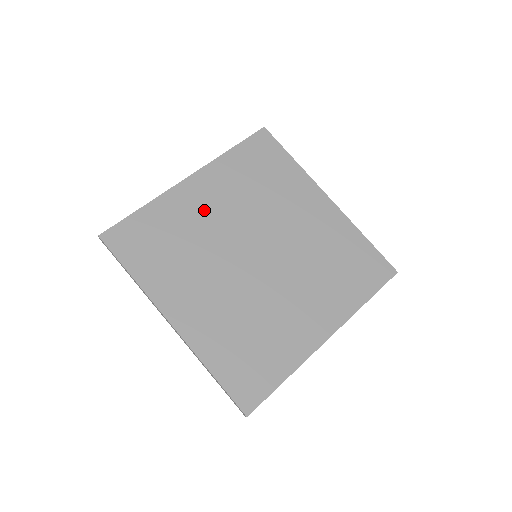
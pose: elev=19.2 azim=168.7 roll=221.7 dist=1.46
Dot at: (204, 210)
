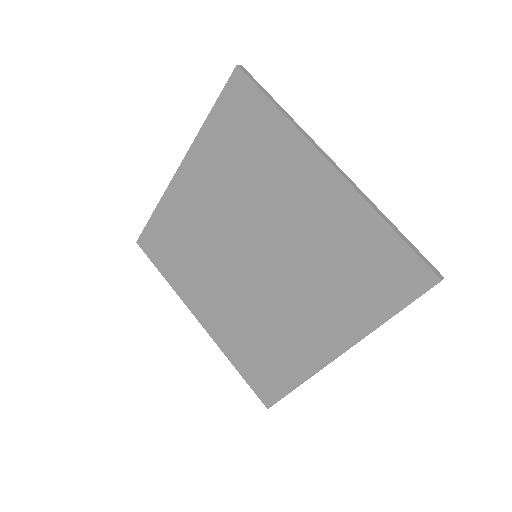
Dot at: (199, 207)
